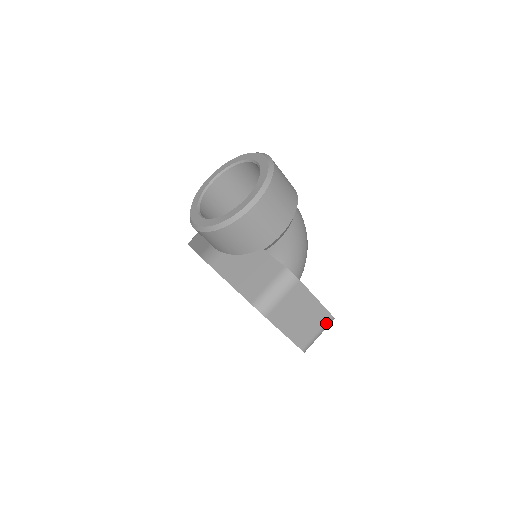
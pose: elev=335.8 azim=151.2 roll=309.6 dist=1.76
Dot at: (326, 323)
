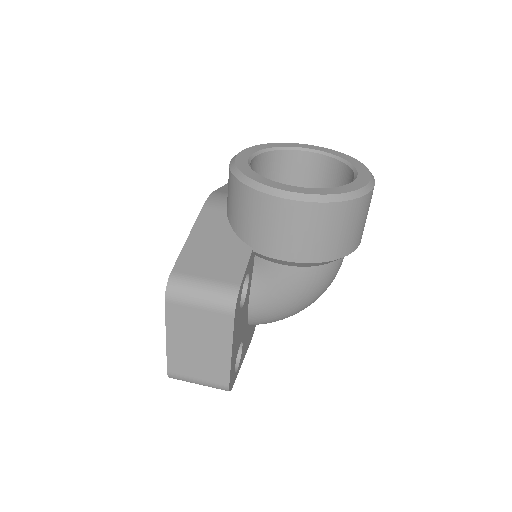
Dot at: (216, 383)
